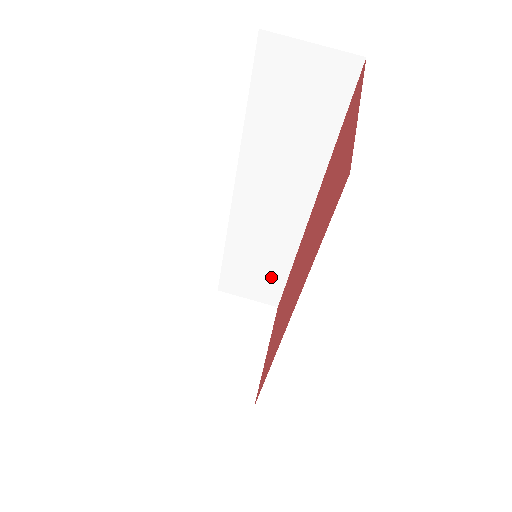
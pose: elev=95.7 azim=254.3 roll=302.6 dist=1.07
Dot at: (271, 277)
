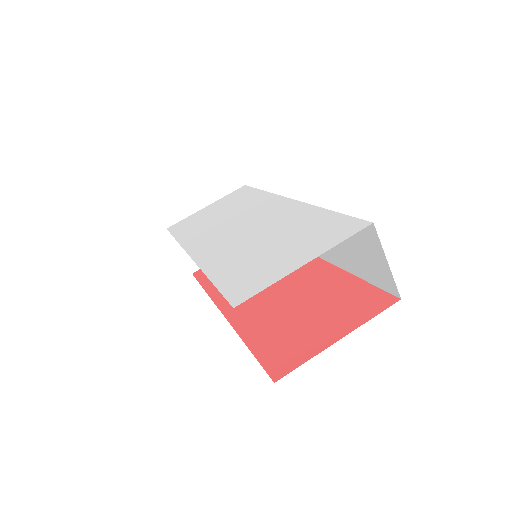
Dot at: occluded
